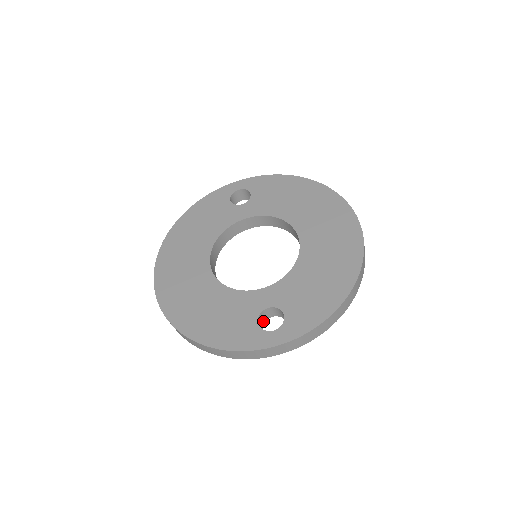
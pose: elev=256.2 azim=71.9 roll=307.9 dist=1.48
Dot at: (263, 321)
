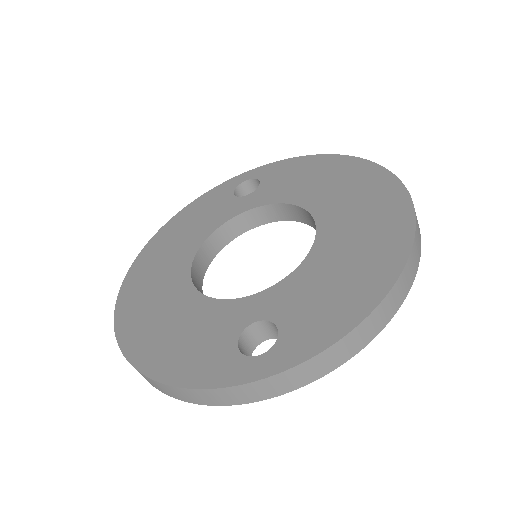
Dot at: (252, 345)
